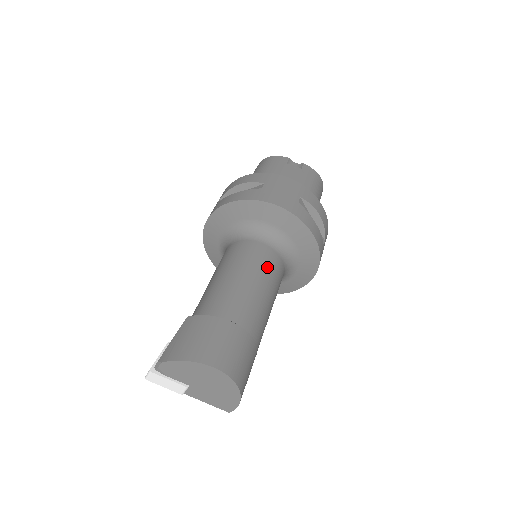
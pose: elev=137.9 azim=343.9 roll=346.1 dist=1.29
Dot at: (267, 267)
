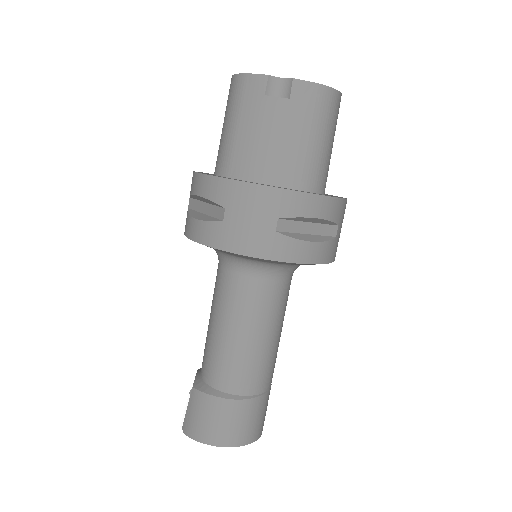
Dot at: (259, 310)
